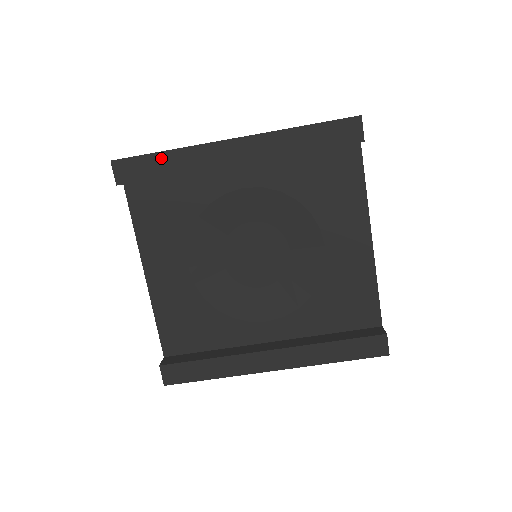
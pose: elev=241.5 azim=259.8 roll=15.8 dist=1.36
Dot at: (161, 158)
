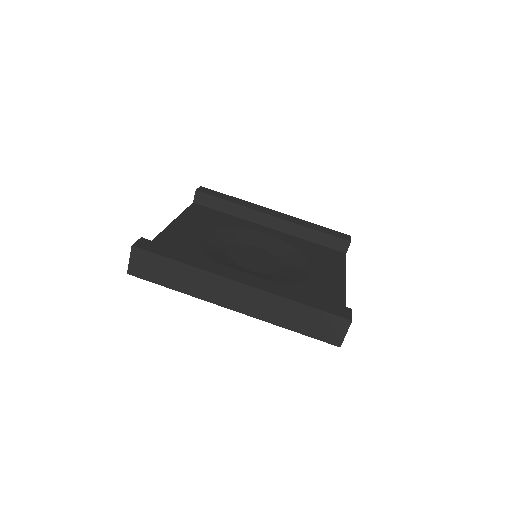
Dot at: (230, 197)
